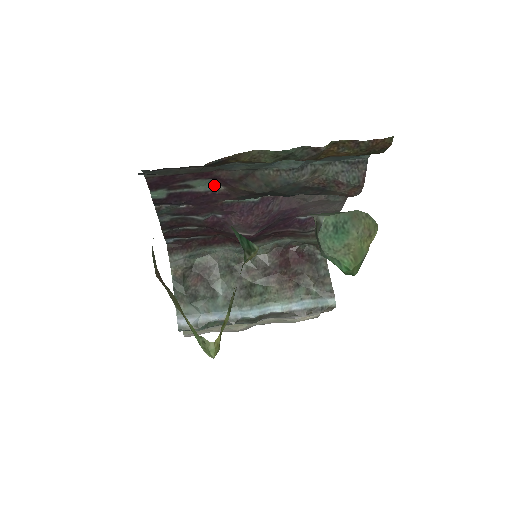
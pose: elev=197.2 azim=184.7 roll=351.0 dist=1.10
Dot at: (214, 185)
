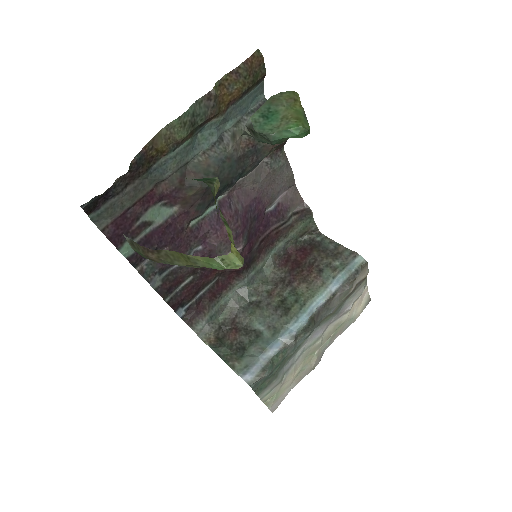
Dot at: (167, 210)
